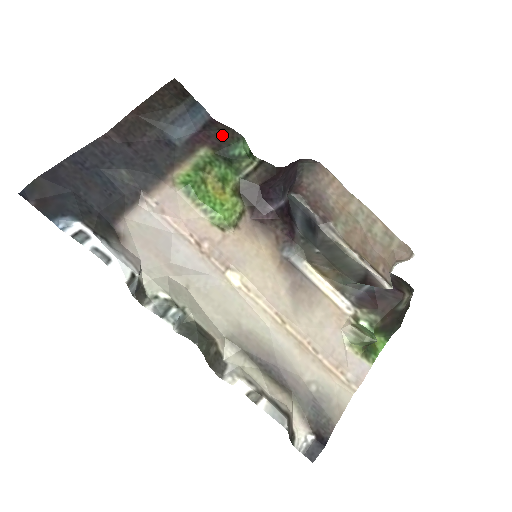
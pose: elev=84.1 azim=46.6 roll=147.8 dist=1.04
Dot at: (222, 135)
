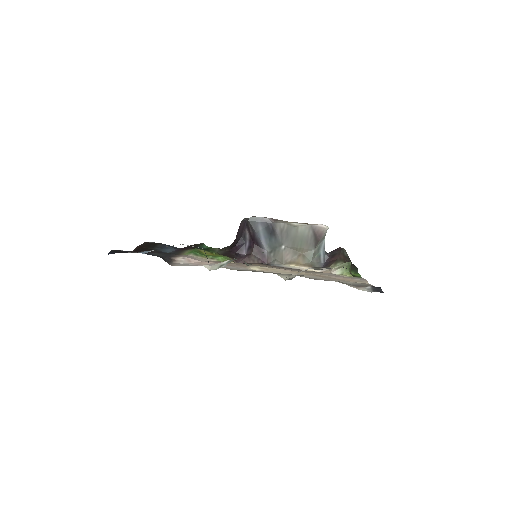
Dot at: occluded
